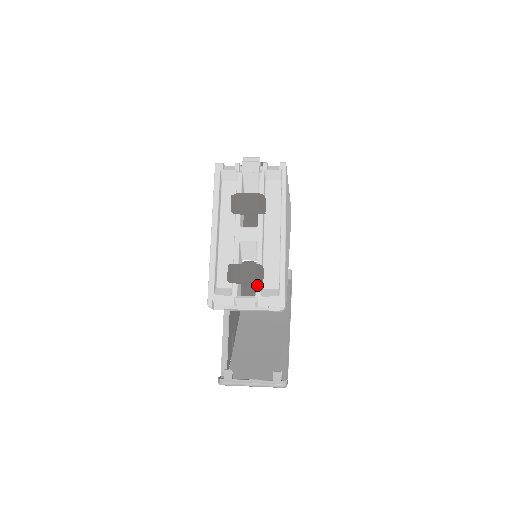
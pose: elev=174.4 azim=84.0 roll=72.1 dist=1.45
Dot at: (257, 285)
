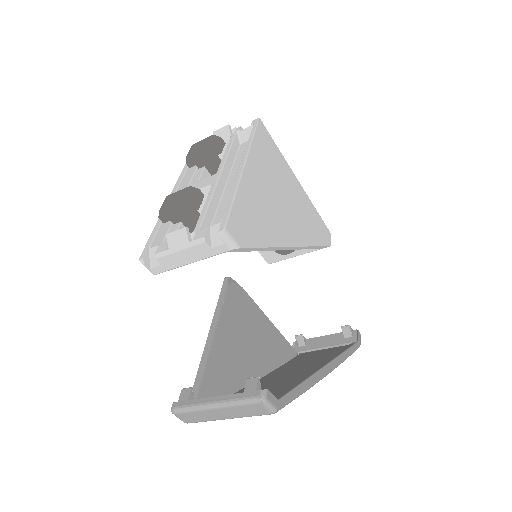
Dot at: (198, 221)
